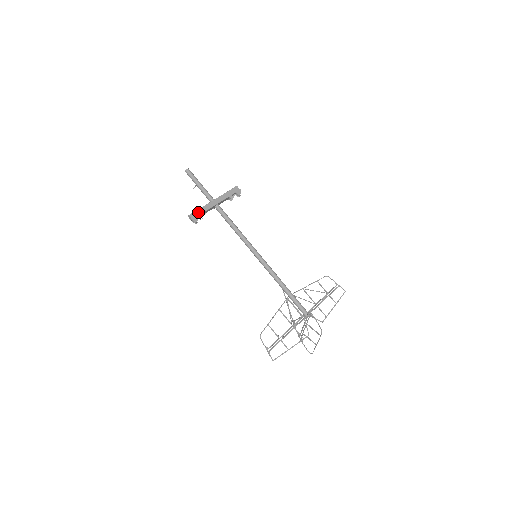
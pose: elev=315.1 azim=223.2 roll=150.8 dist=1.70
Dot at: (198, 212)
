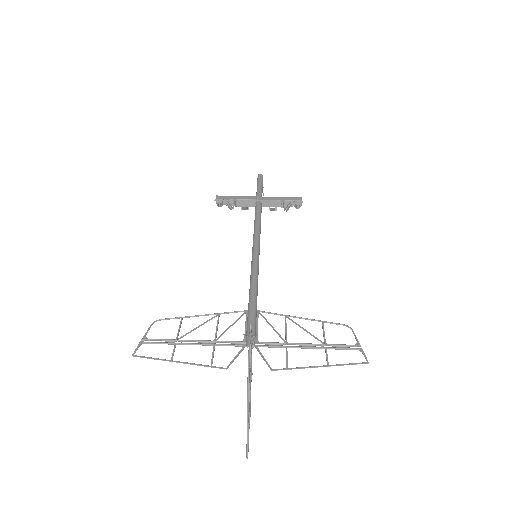
Dot at: (229, 197)
